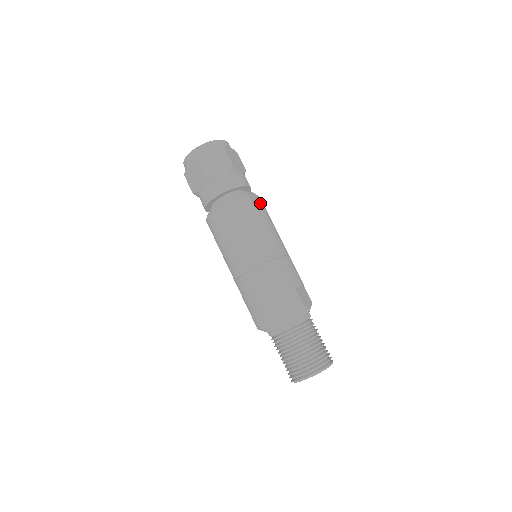
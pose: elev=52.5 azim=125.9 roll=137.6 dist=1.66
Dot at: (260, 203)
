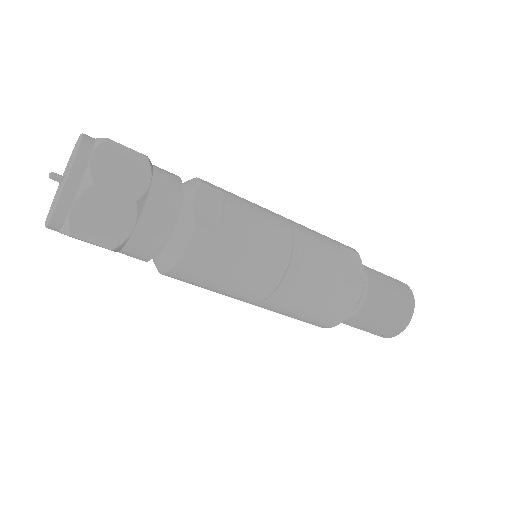
Dot at: (213, 197)
